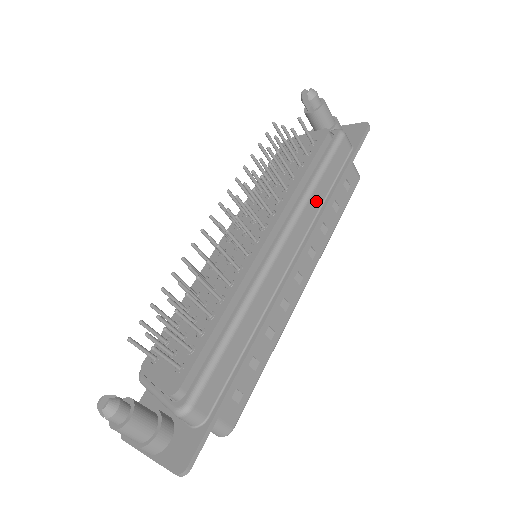
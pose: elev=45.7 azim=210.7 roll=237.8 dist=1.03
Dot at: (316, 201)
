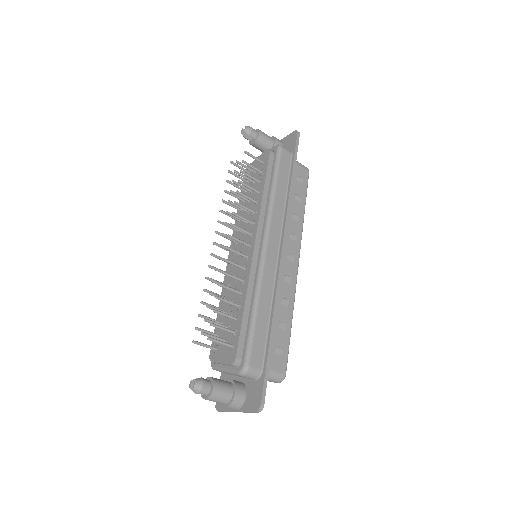
Dot at: (280, 201)
